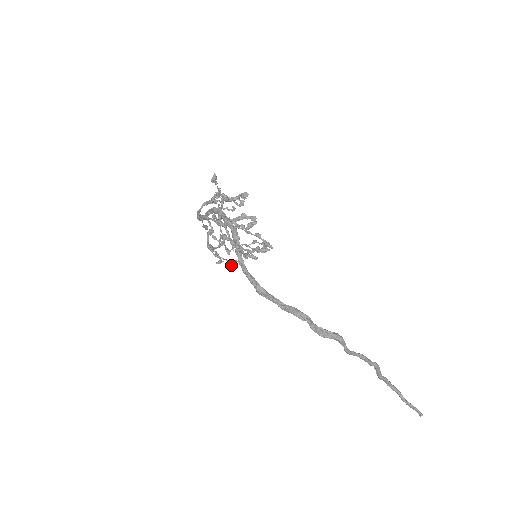
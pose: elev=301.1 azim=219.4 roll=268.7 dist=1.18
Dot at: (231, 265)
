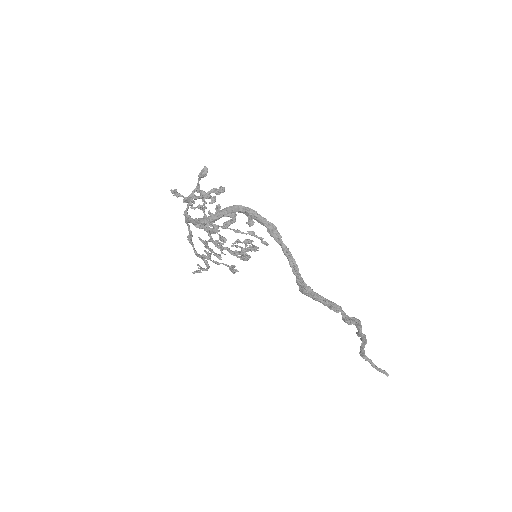
Dot at: (233, 271)
